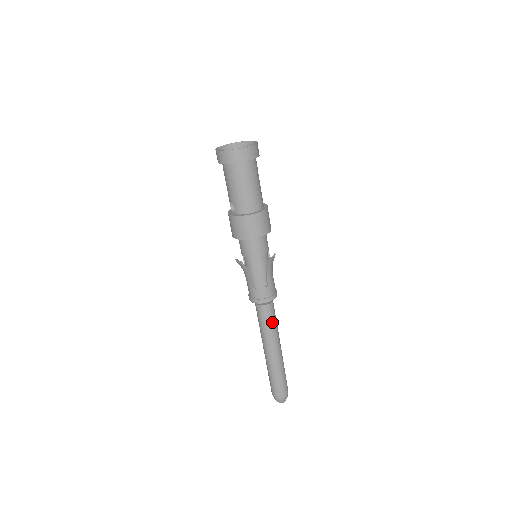
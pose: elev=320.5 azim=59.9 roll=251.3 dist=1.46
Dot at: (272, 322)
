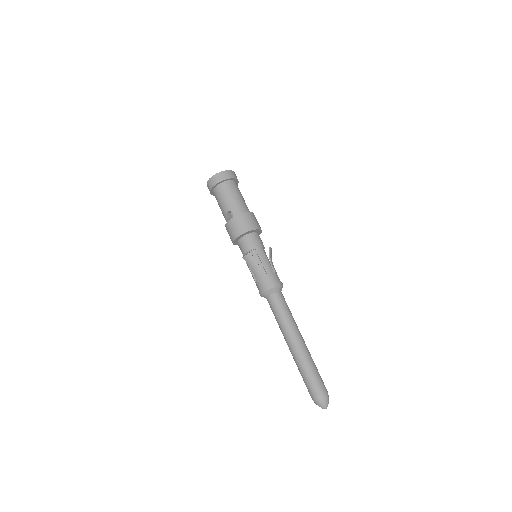
Dot at: (288, 309)
